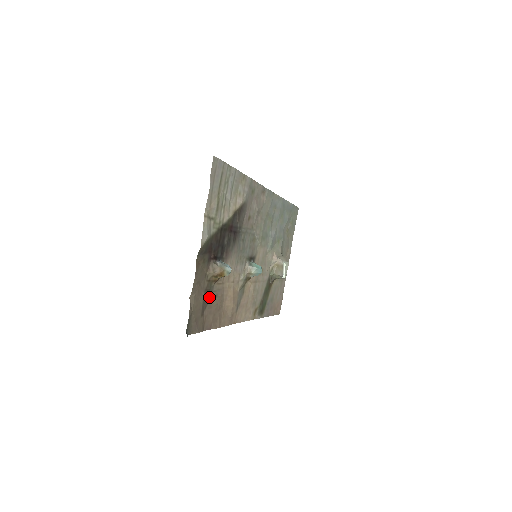
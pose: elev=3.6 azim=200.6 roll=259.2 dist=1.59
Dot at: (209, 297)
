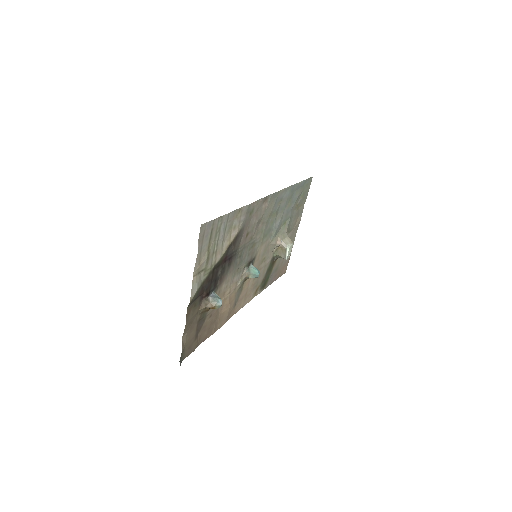
Dot at: (203, 322)
